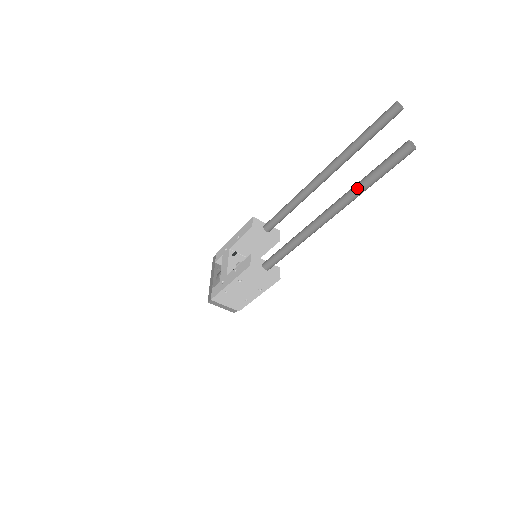
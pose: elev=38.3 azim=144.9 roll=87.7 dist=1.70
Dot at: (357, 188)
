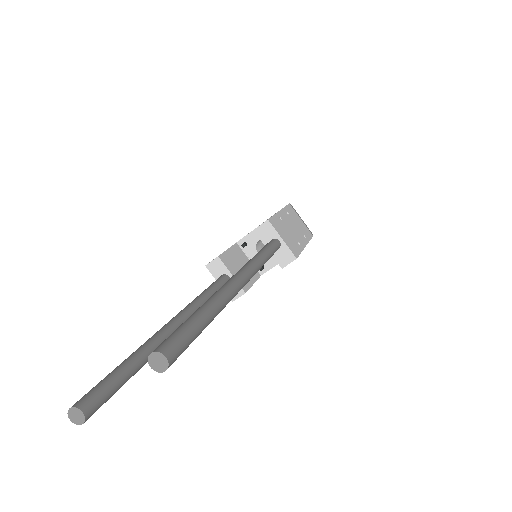
Dot at: occluded
